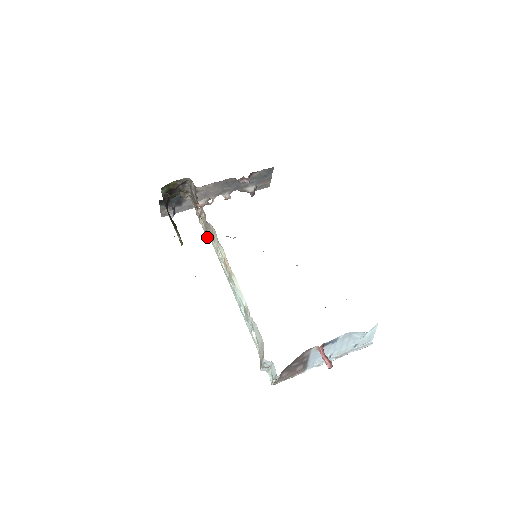
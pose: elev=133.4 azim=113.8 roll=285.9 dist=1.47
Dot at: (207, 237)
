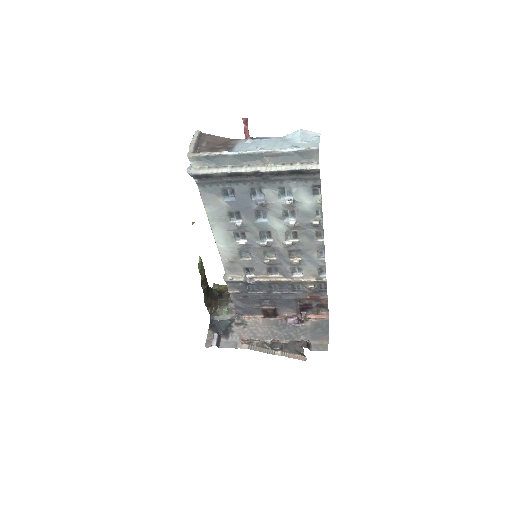
Dot at: (225, 274)
